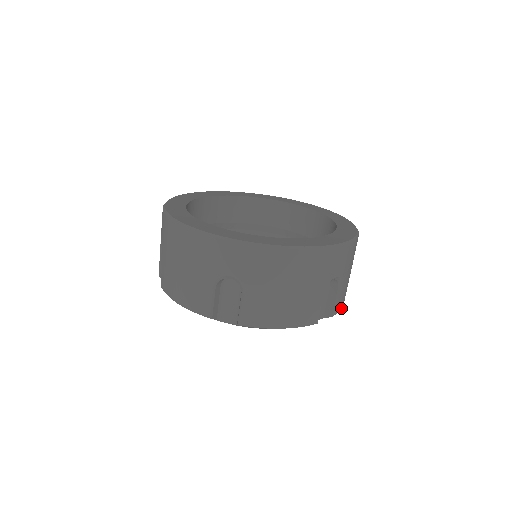
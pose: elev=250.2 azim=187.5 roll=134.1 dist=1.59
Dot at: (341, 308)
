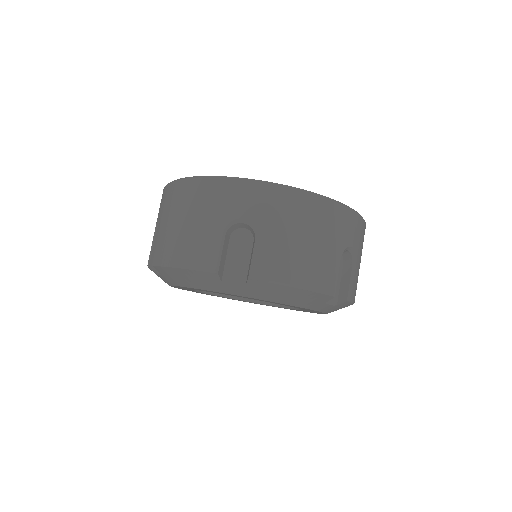
Dot at: (276, 281)
